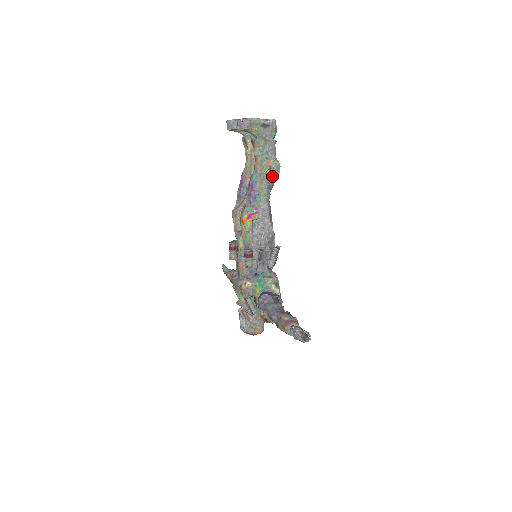
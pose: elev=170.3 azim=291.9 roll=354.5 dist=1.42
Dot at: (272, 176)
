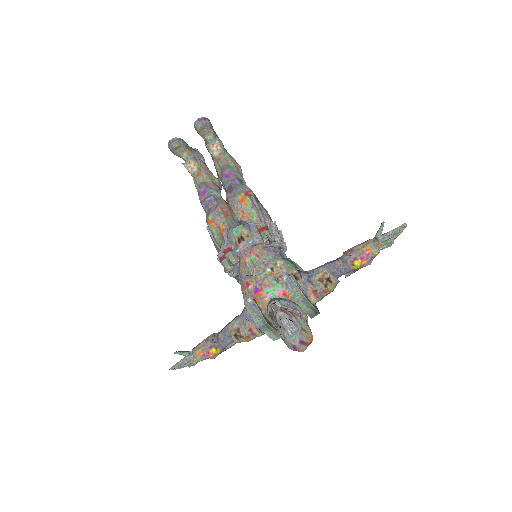
Dot at: (241, 171)
